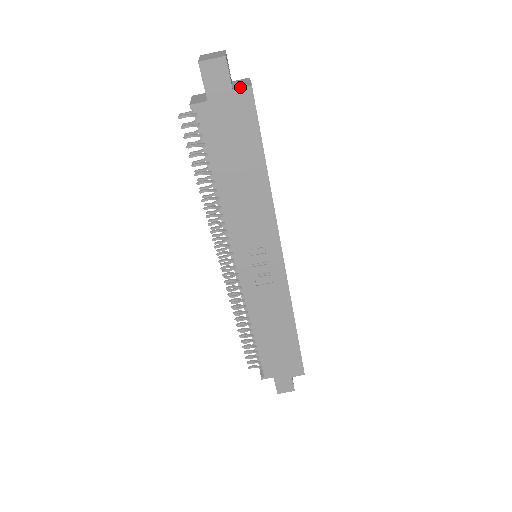
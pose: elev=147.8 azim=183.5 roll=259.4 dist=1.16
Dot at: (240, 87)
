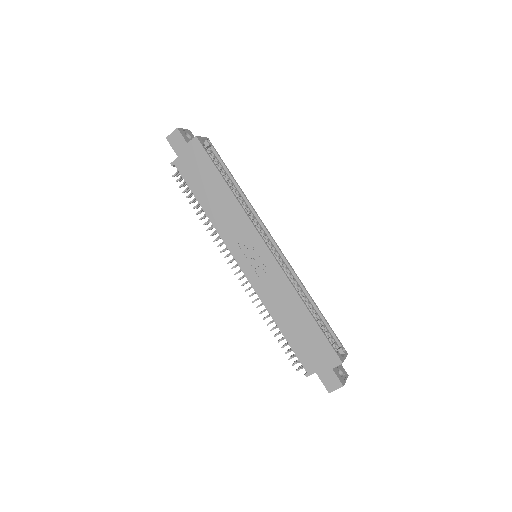
Dot at: (191, 140)
